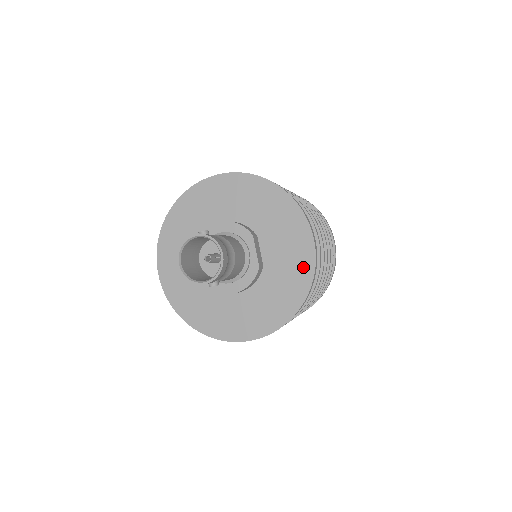
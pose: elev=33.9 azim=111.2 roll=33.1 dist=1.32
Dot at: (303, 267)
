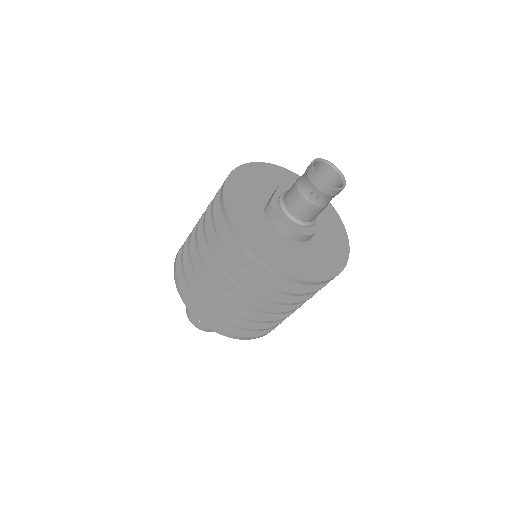
Dot at: (334, 265)
